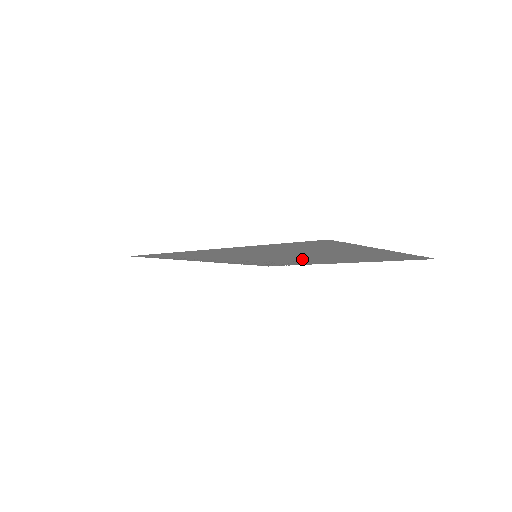
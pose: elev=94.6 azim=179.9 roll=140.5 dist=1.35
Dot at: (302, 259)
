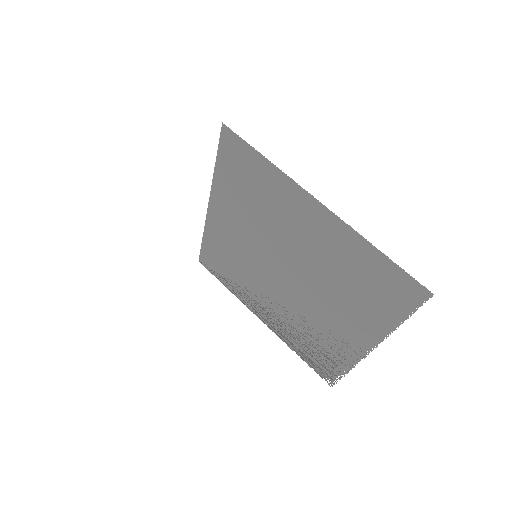
Dot at: (306, 294)
